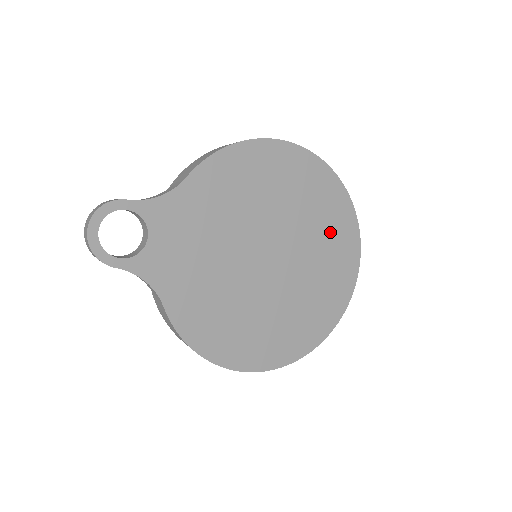
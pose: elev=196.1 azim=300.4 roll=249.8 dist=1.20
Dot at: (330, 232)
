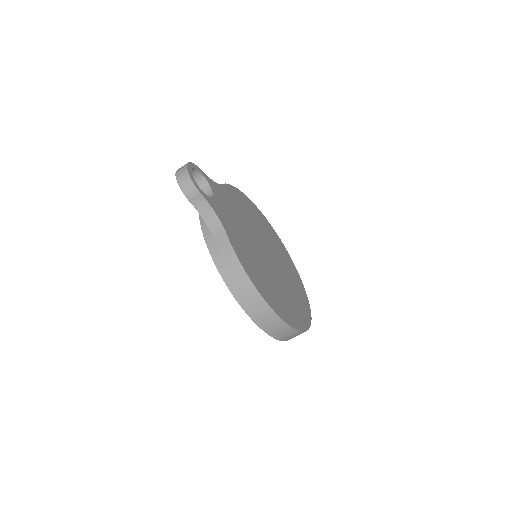
Dot at: (288, 266)
